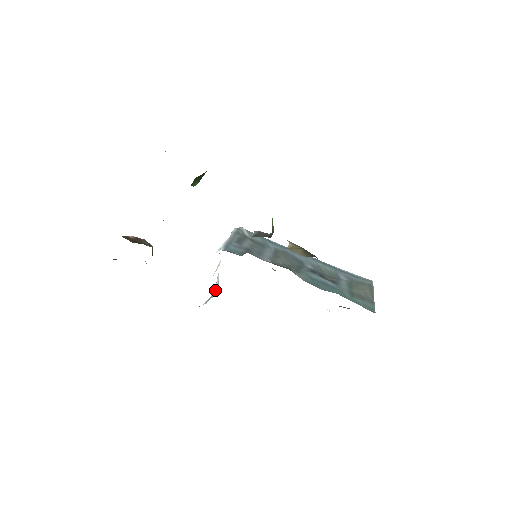
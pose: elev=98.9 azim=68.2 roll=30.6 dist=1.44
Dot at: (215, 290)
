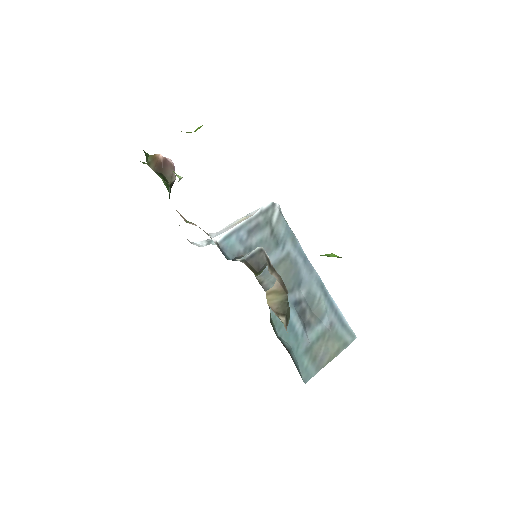
Dot at: occluded
